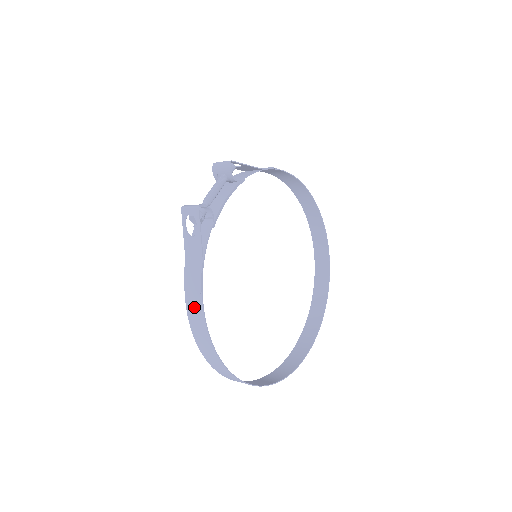
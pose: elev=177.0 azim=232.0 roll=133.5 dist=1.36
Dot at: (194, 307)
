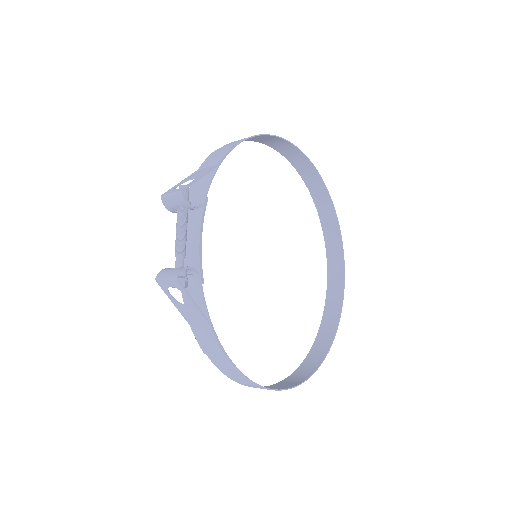
Dot at: (224, 366)
